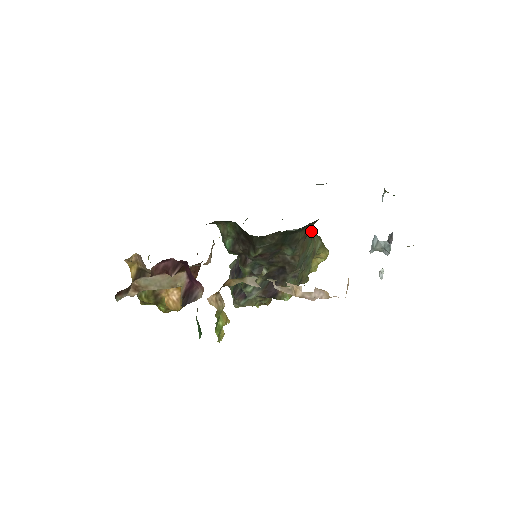
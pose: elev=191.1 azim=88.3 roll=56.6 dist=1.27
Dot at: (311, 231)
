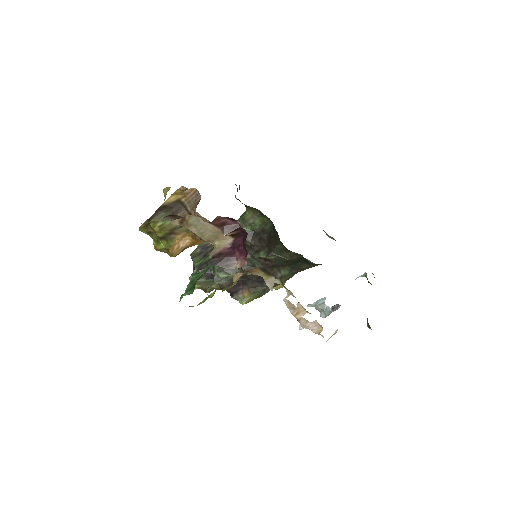
Dot at: occluded
